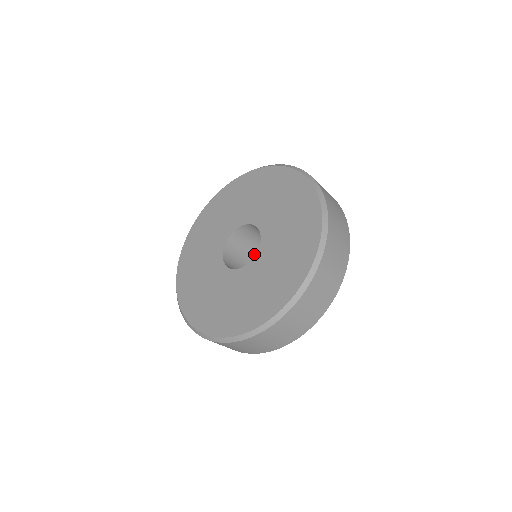
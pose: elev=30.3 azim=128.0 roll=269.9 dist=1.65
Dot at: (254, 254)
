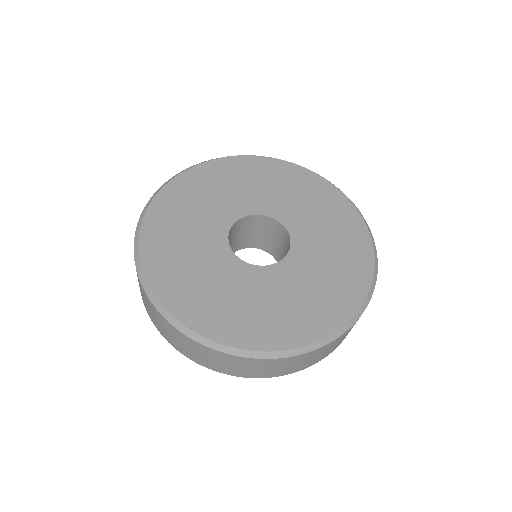
Dot at: (237, 248)
